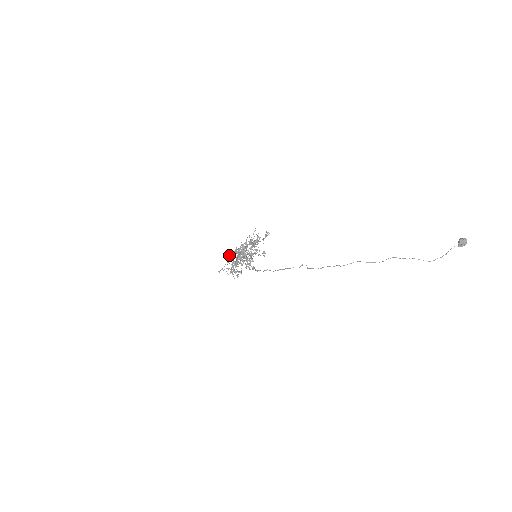
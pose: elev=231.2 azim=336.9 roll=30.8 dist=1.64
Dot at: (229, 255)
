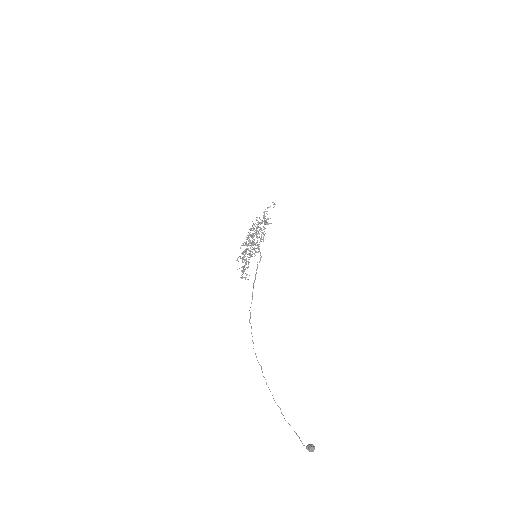
Dot at: (256, 217)
